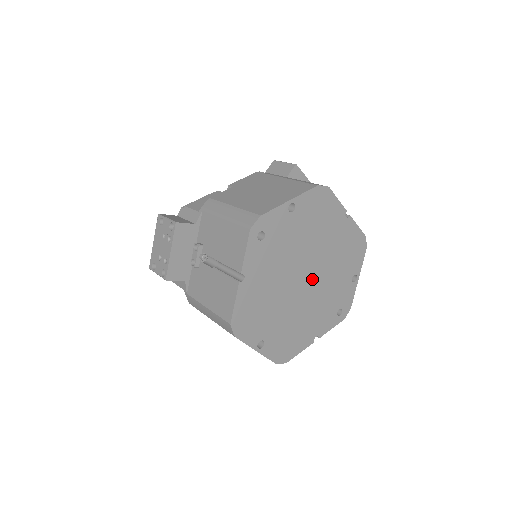
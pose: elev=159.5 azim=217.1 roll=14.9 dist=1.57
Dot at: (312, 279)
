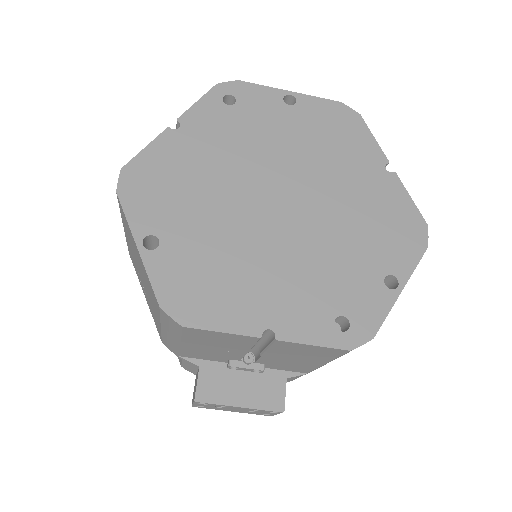
Dot at: (295, 214)
